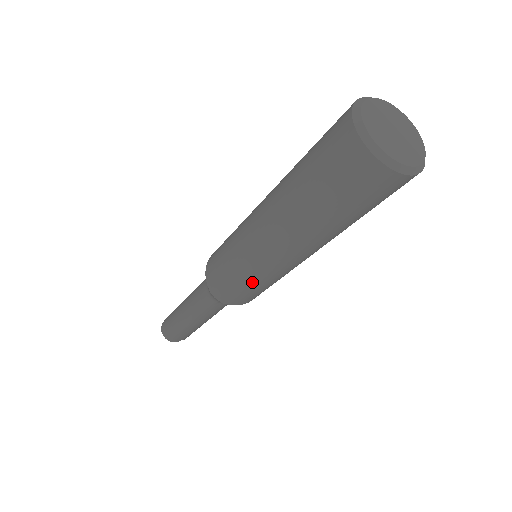
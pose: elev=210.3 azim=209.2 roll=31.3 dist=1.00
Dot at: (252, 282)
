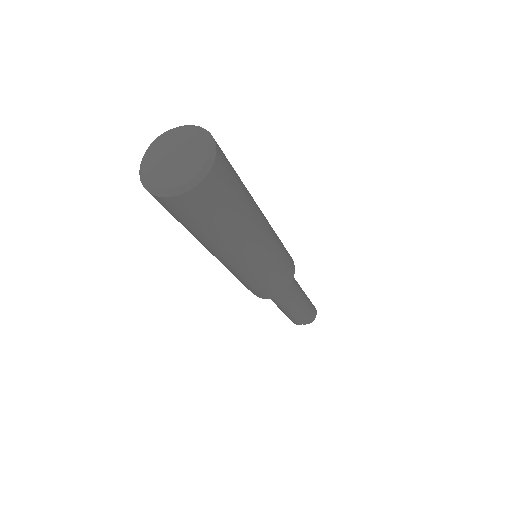
Dot at: (260, 281)
